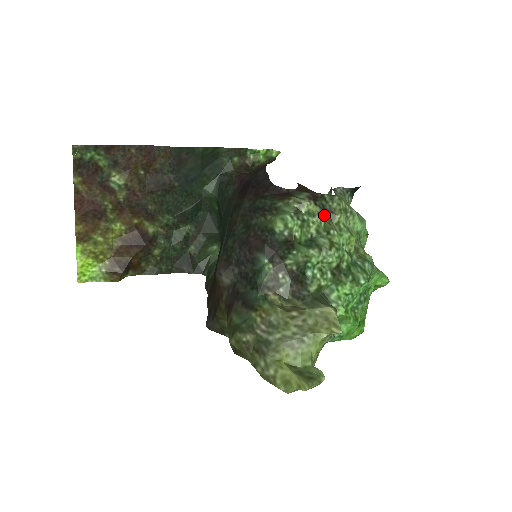
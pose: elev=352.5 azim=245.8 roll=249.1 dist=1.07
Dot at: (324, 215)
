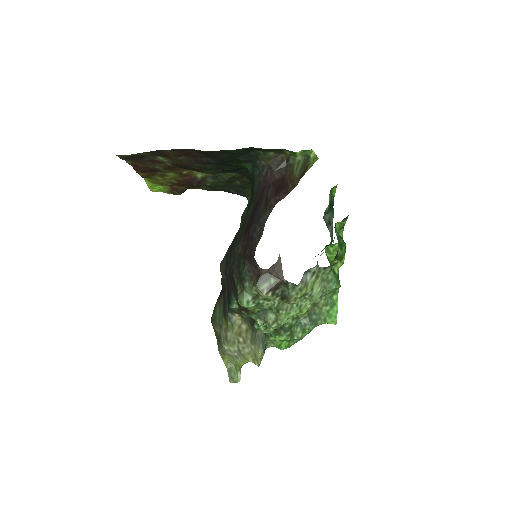
Dot at: (280, 299)
